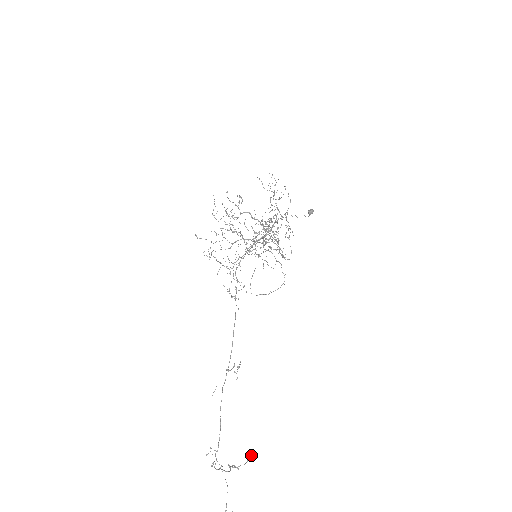
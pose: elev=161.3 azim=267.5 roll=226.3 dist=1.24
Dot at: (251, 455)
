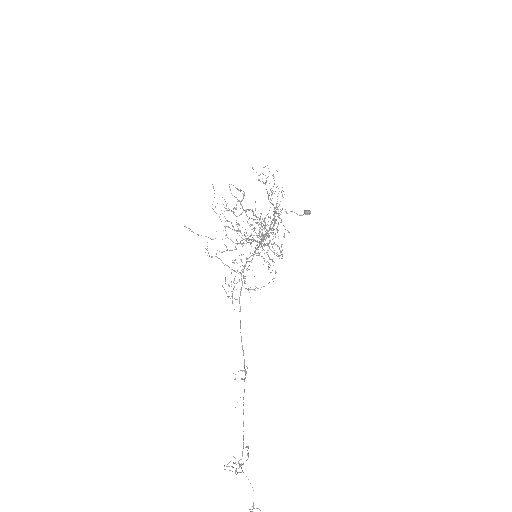
Dot at: (248, 448)
